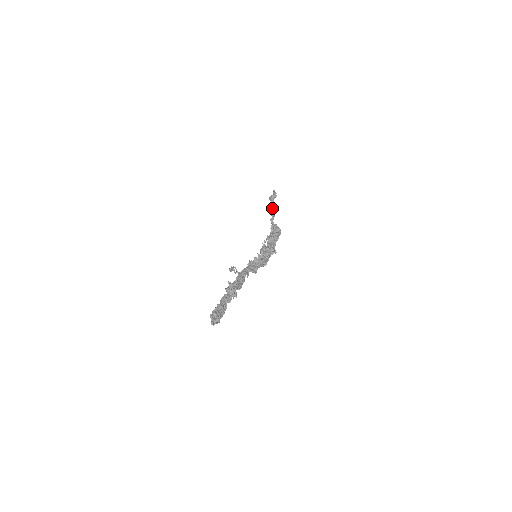
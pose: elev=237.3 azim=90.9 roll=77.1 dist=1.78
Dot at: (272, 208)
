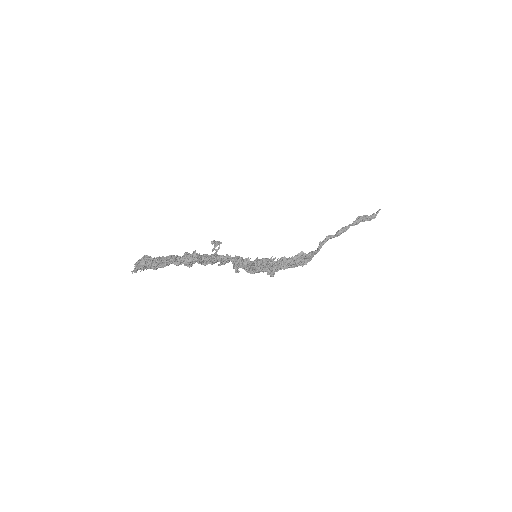
Dot at: (346, 228)
